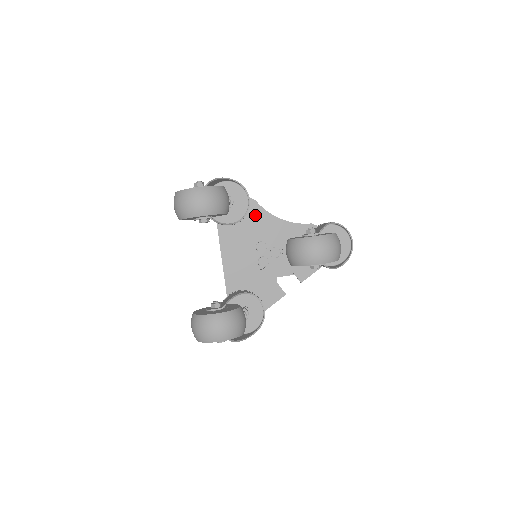
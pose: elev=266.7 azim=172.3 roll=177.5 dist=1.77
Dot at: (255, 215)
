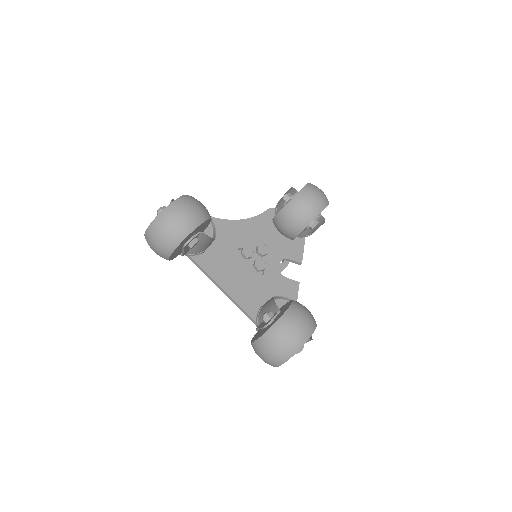
Dot at: (219, 229)
